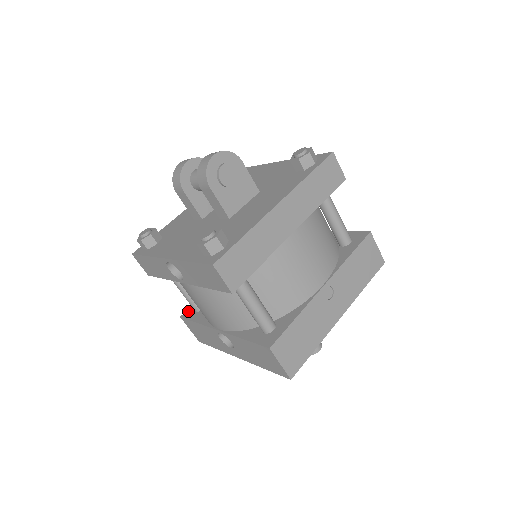
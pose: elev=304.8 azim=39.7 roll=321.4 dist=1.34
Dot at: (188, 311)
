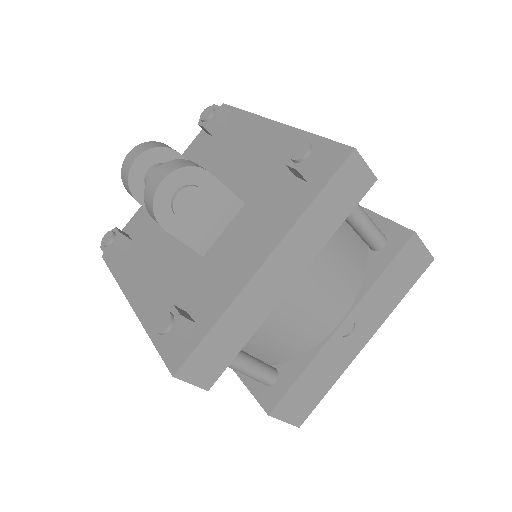
Dot at: occluded
